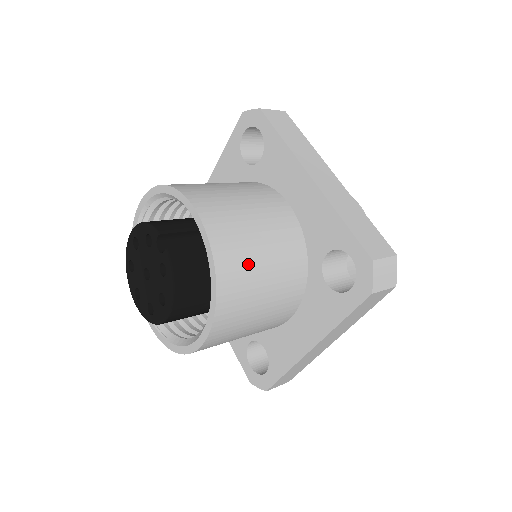
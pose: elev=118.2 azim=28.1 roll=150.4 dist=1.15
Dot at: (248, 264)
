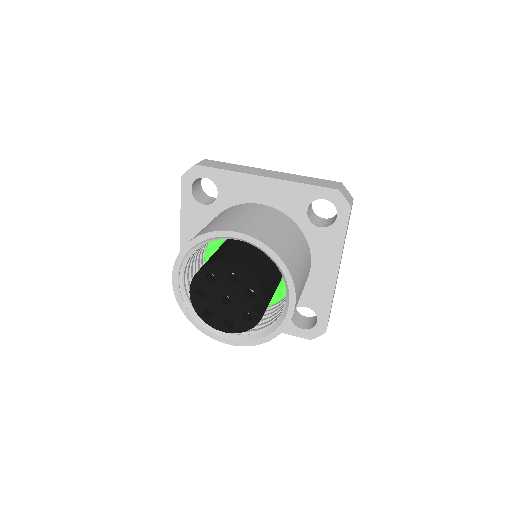
Dot at: occluded
